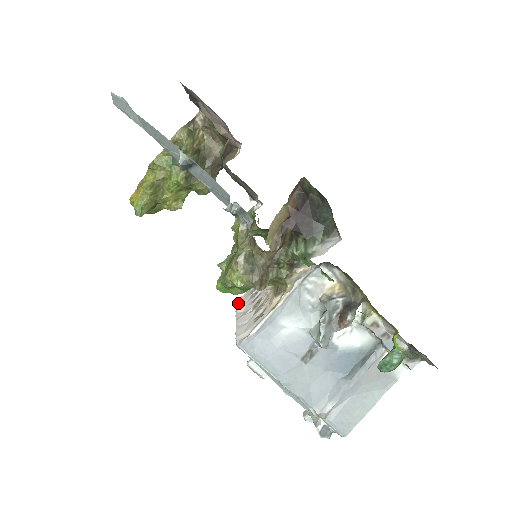
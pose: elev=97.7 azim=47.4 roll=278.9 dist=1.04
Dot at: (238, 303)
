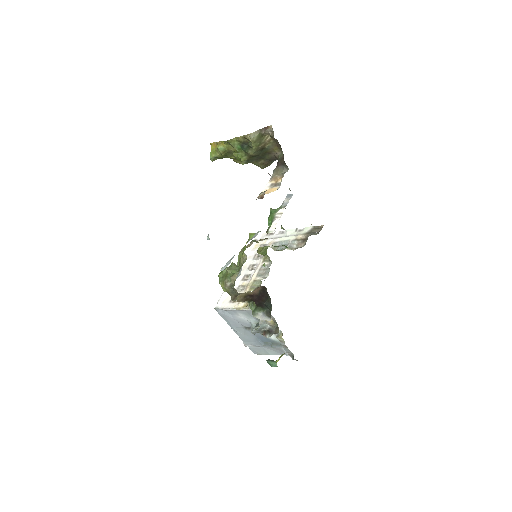
Dot at: (251, 245)
